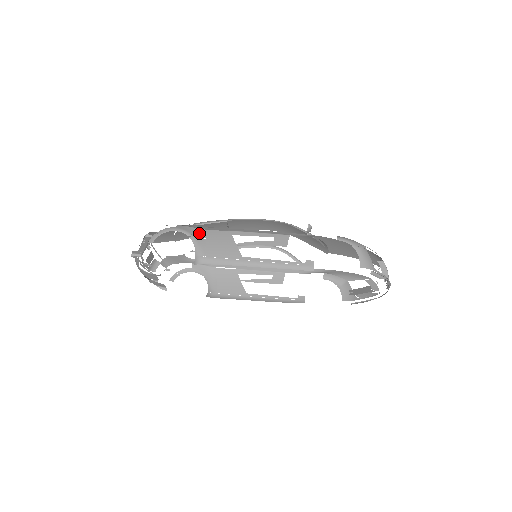
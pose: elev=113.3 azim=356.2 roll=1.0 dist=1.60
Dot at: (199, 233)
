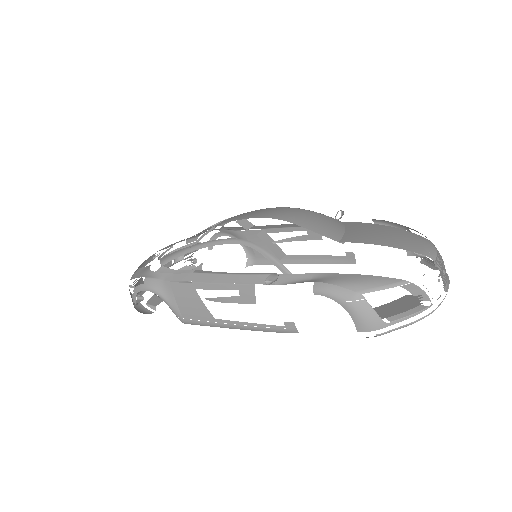
Dot at: (166, 289)
